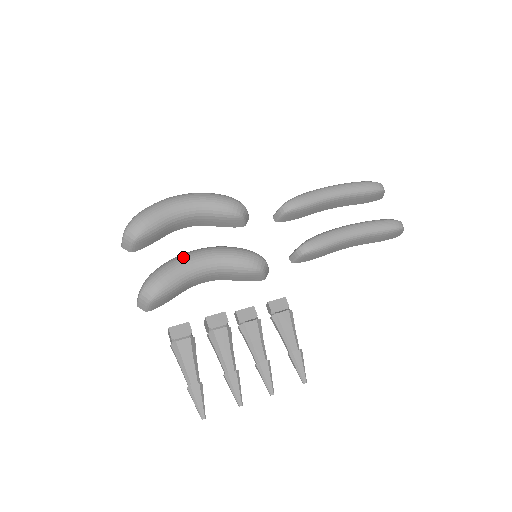
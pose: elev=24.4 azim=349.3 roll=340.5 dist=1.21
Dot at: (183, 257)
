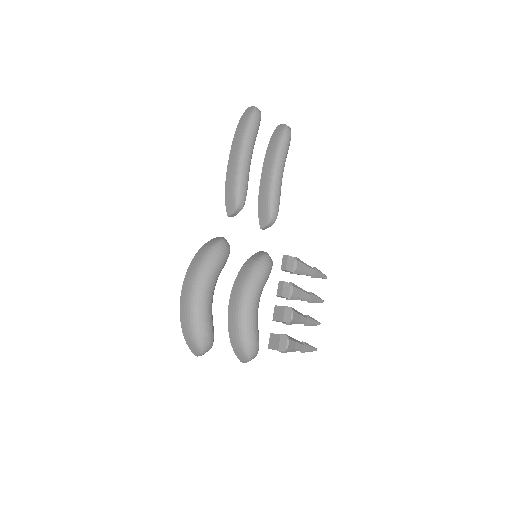
Dot at: (246, 317)
